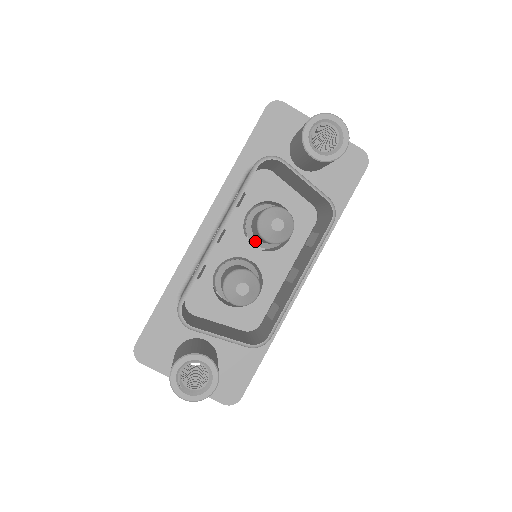
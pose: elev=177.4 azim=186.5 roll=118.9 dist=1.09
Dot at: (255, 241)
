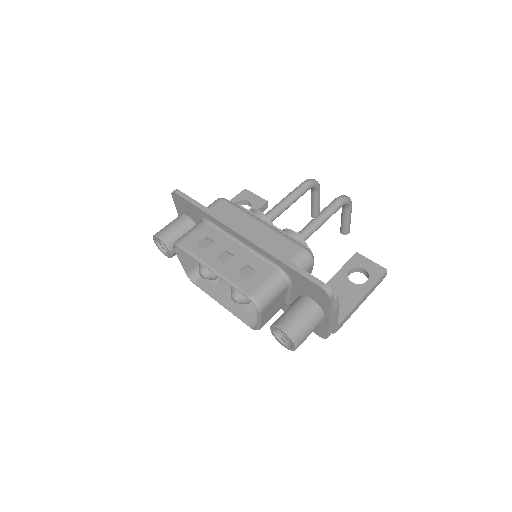
Dot at: occluded
